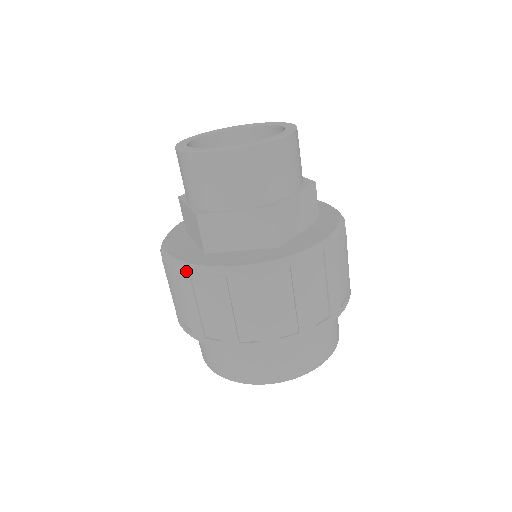
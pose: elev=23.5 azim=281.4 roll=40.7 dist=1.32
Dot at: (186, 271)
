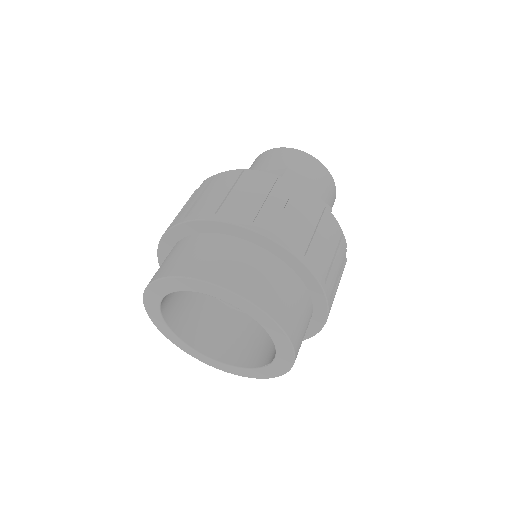
Dot at: (275, 175)
